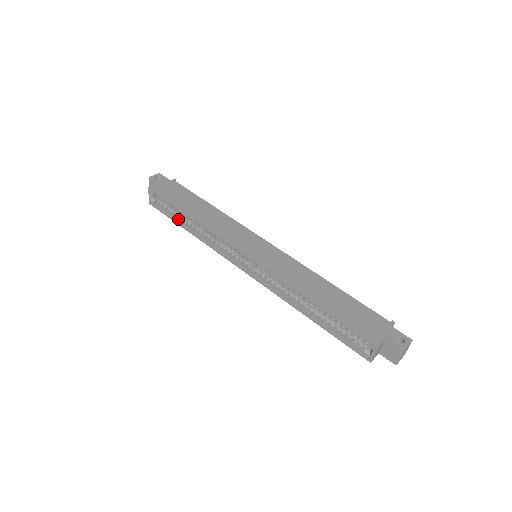
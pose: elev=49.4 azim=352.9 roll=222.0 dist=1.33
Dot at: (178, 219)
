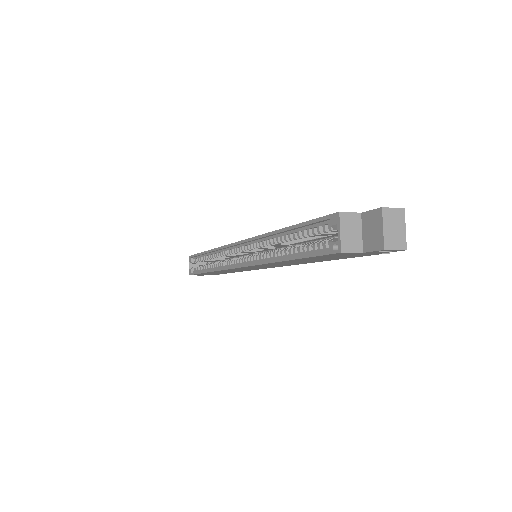
Dot at: (203, 269)
